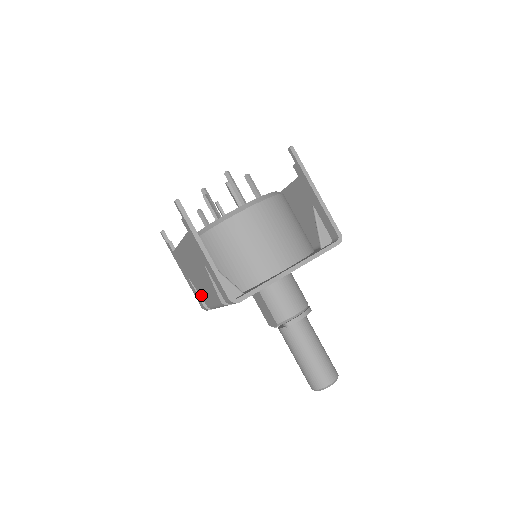
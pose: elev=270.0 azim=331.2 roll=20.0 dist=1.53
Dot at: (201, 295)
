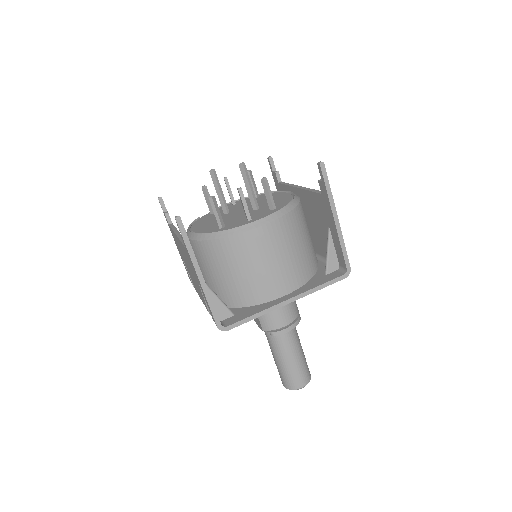
Dot at: occluded
